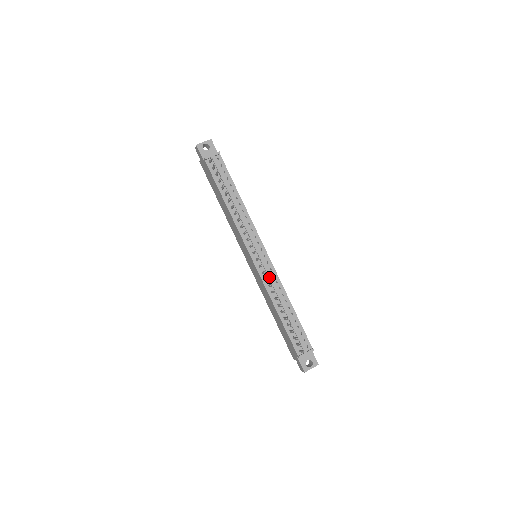
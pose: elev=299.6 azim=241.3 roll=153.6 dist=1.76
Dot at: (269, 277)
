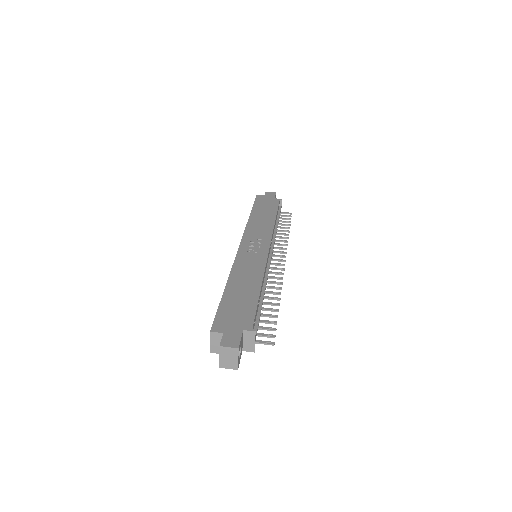
Dot at: occluded
